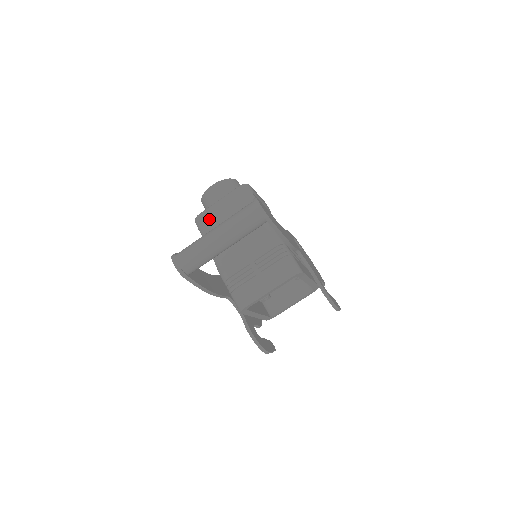
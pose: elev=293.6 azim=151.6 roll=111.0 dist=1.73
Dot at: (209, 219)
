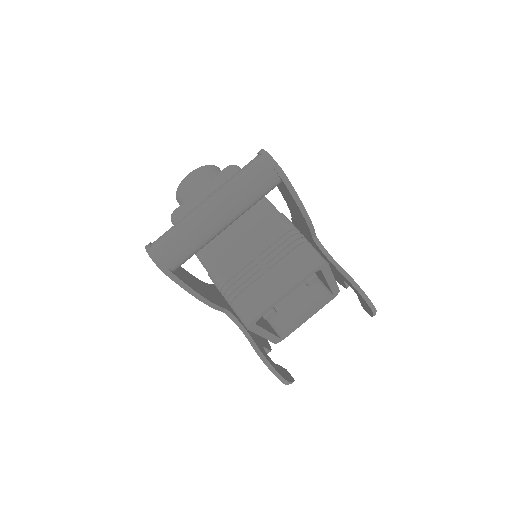
Dot at: occluded
